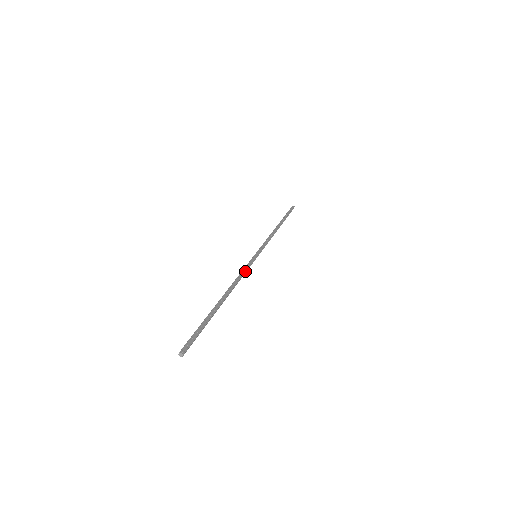
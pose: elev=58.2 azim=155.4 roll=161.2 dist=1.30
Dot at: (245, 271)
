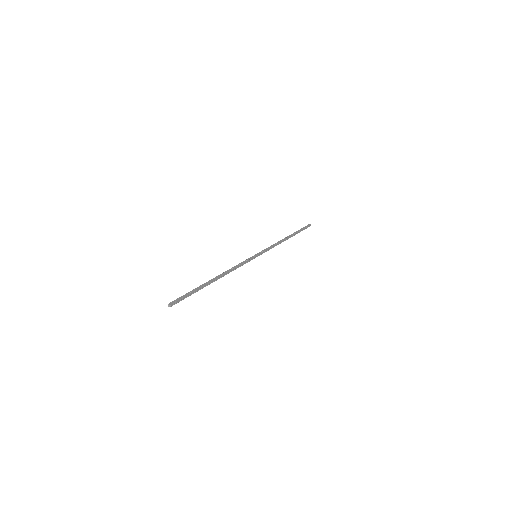
Dot at: (241, 264)
